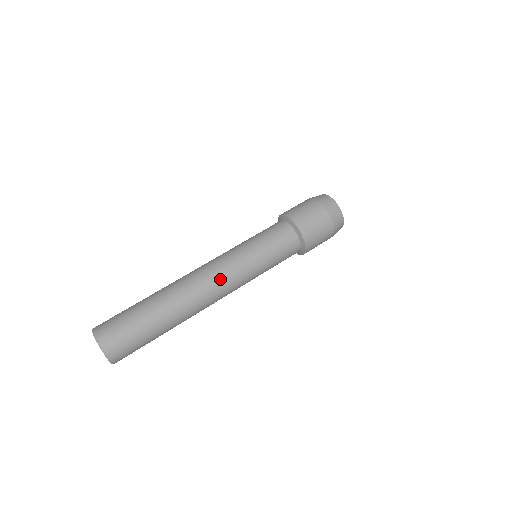
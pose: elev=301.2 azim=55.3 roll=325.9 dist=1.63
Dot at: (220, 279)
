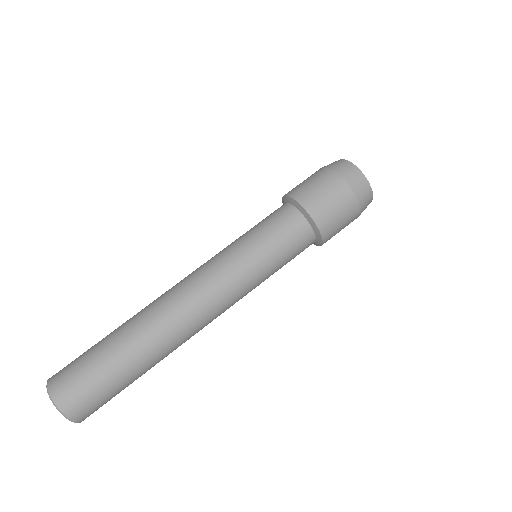
Dot at: (202, 290)
